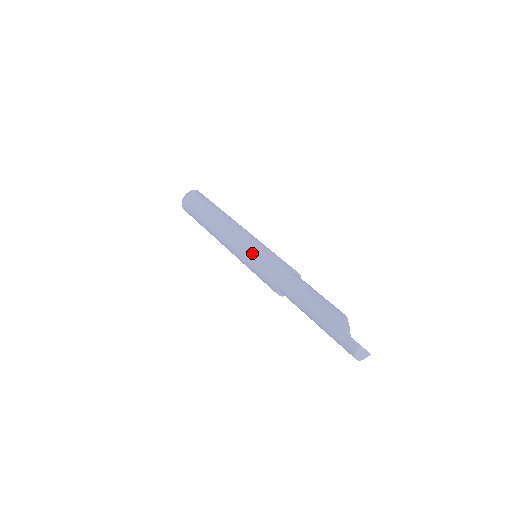
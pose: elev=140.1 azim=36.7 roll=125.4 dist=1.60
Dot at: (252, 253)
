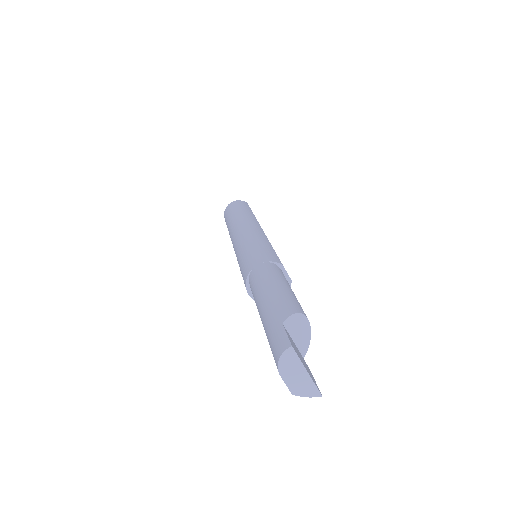
Dot at: (247, 242)
